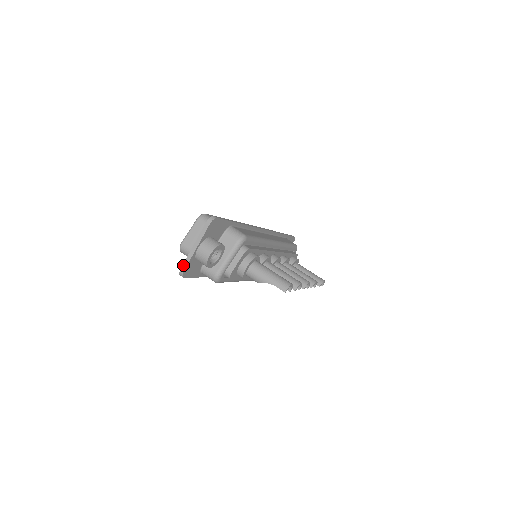
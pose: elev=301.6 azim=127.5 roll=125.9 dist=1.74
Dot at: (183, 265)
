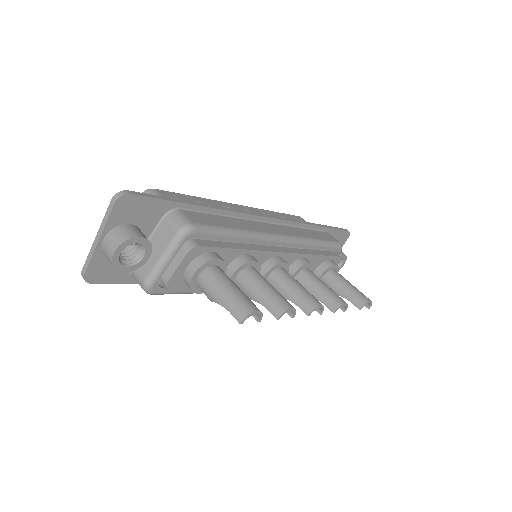
Dot at: (84, 265)
